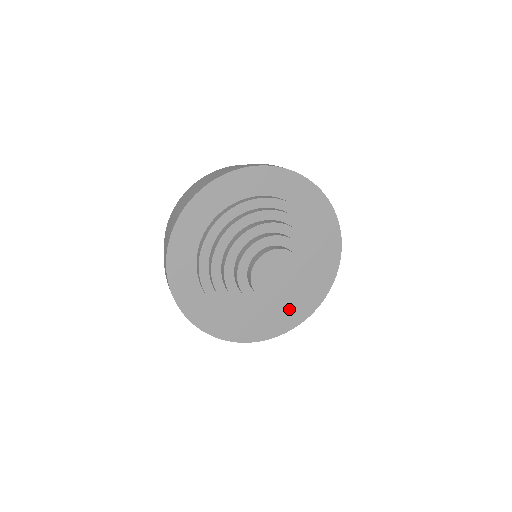
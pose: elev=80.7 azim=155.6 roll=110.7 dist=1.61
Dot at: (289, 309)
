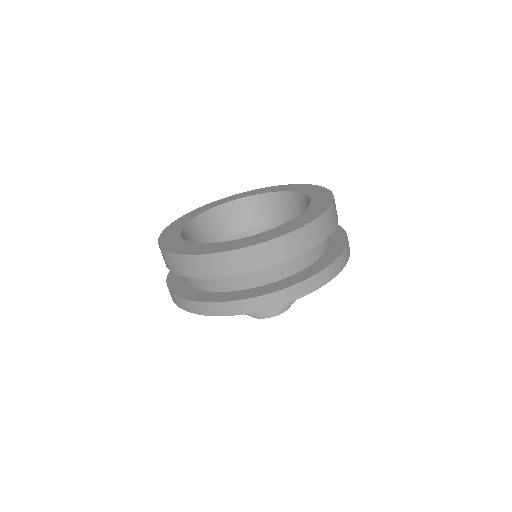
Dot at: occluded
